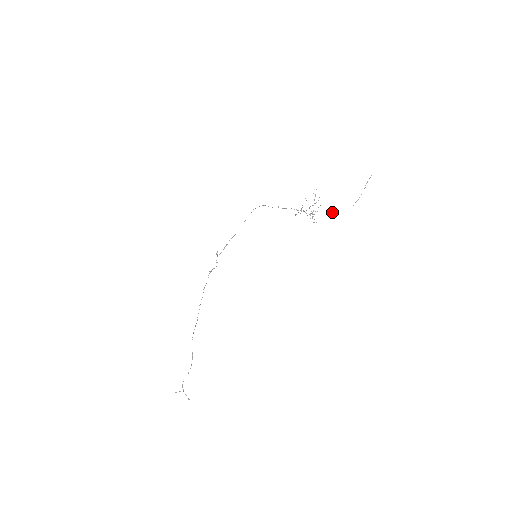
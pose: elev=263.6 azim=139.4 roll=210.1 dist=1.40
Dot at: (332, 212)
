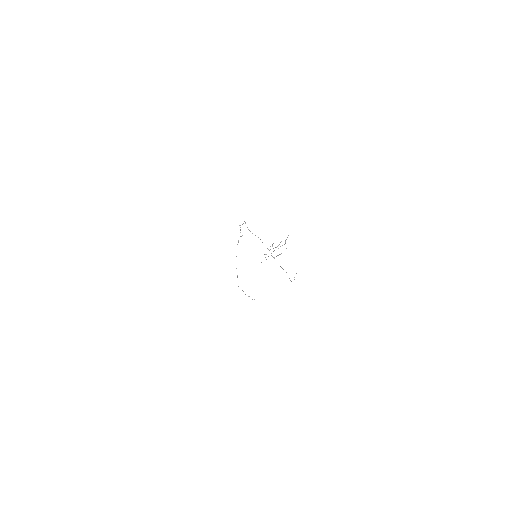
Dot at: occluded
